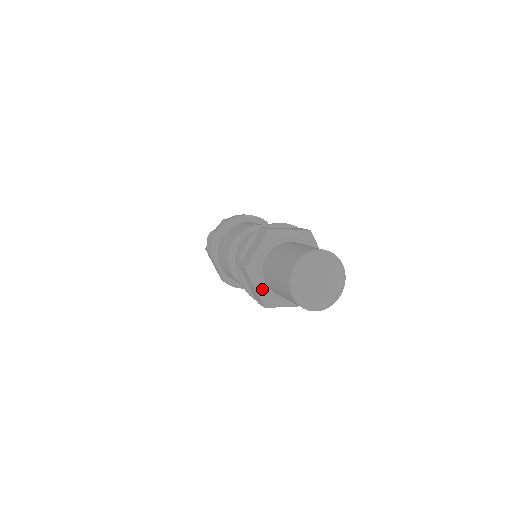
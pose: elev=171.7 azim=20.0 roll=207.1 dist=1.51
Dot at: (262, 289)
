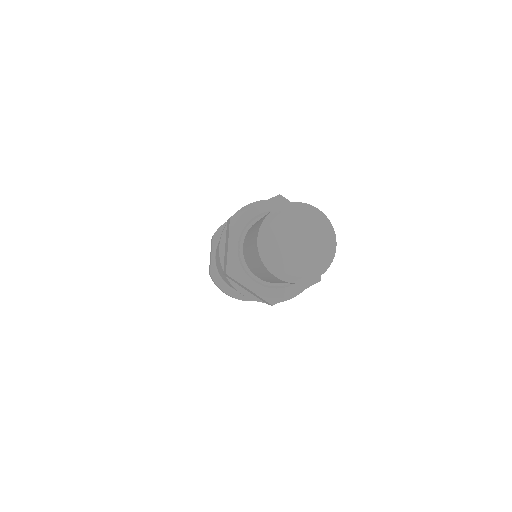
Dot at: (235, 251)
